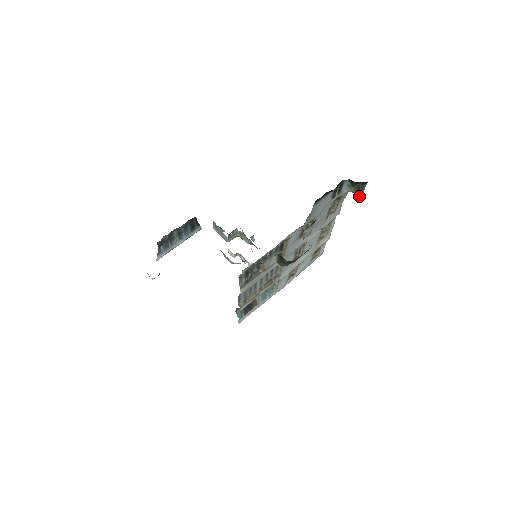
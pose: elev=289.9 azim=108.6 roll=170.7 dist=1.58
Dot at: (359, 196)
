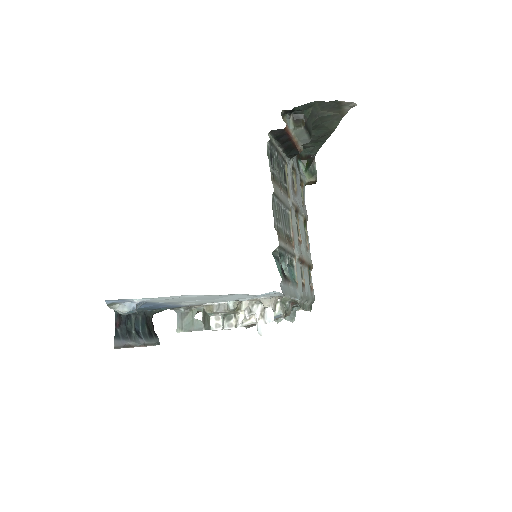
Dot at: (315, 179)
